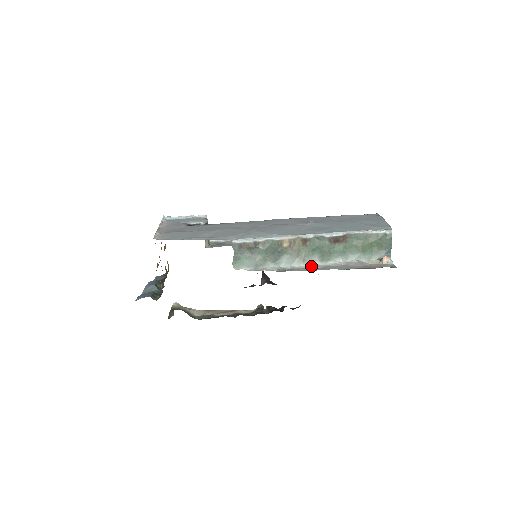
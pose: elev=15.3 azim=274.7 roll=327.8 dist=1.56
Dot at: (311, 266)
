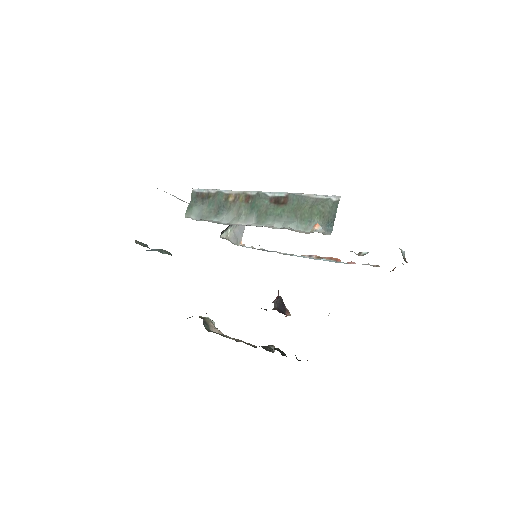
Dot at: (244, 225)
